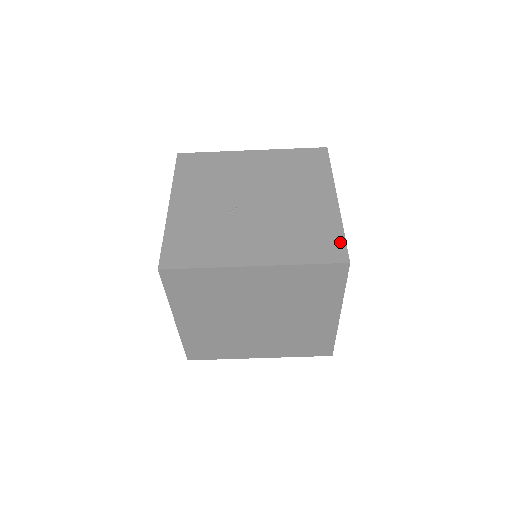
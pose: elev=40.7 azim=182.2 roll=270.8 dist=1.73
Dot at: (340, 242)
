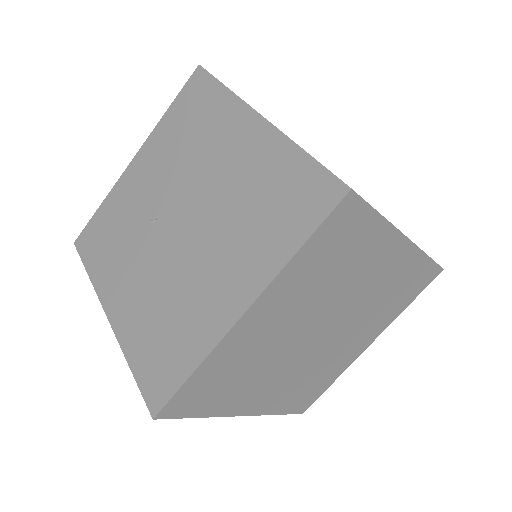
Dot at: (173, 383)
